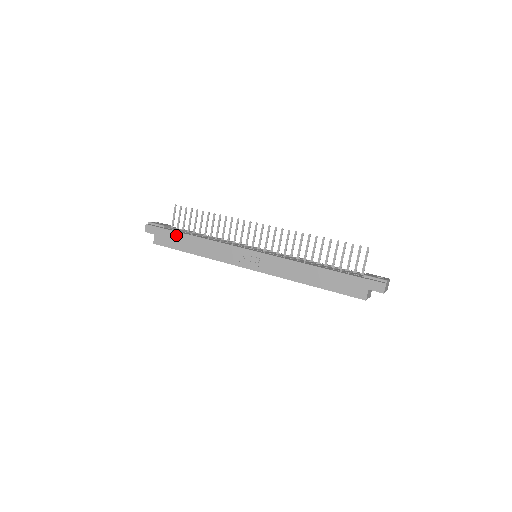
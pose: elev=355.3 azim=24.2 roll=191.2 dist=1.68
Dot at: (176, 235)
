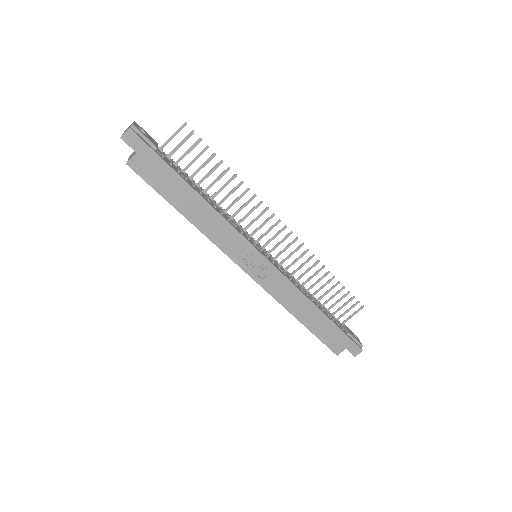
Dot at: (174, 177)
